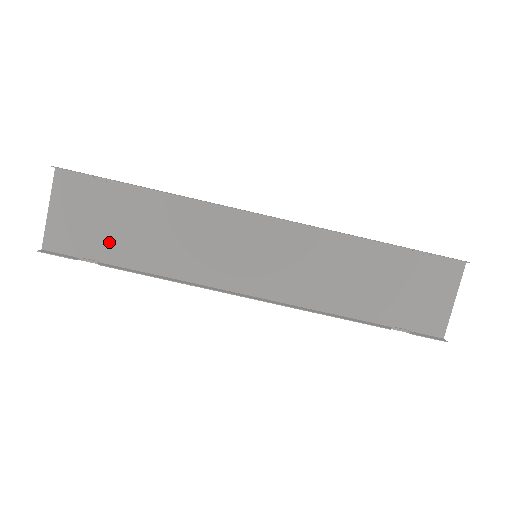
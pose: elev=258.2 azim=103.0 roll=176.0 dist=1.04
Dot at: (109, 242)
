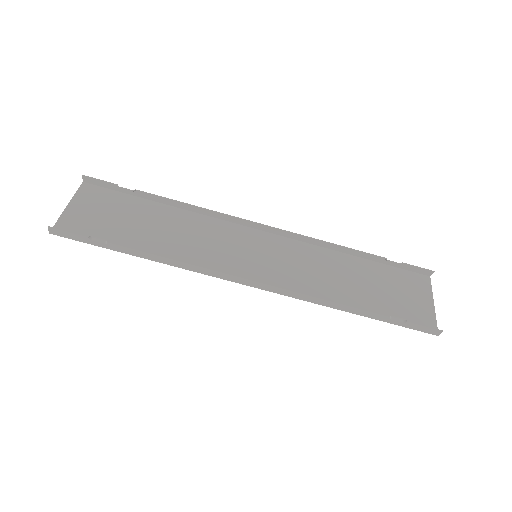
Dot at: (119, 234)
